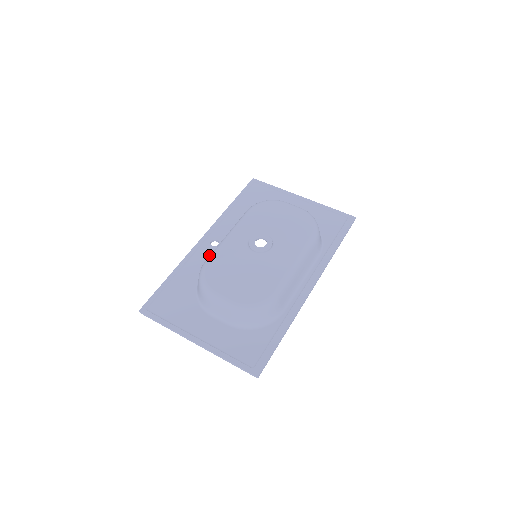
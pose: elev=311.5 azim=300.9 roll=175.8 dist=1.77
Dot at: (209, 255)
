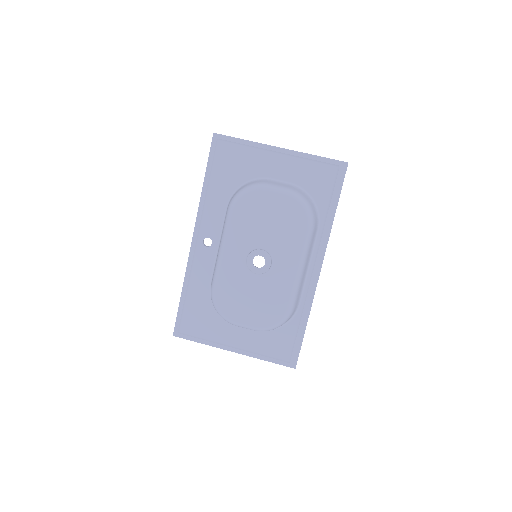
Dot at: (208, 259)
